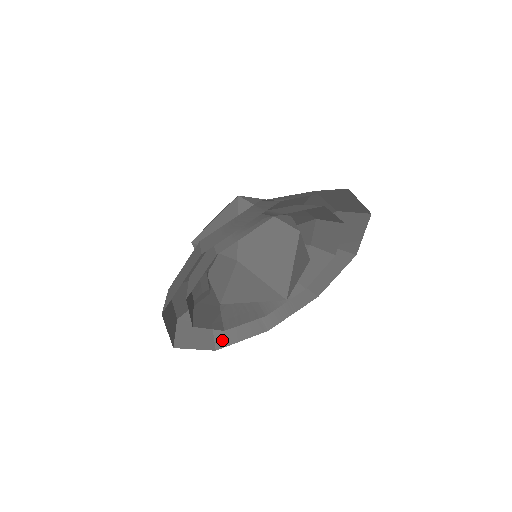
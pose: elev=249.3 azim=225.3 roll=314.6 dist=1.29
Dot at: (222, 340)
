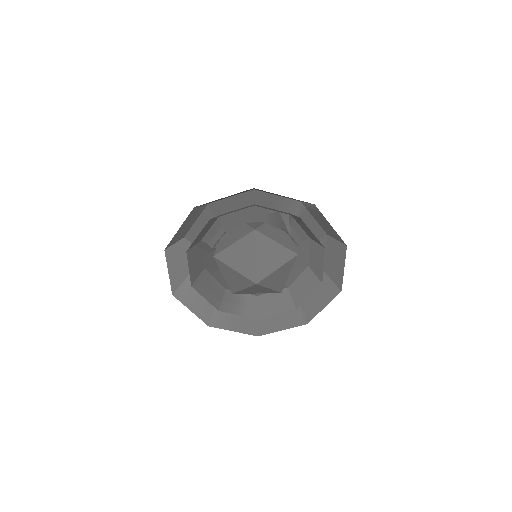
Dot at: (182, 293)
